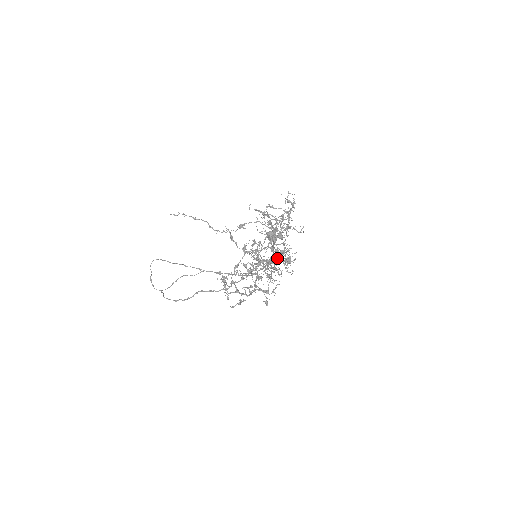
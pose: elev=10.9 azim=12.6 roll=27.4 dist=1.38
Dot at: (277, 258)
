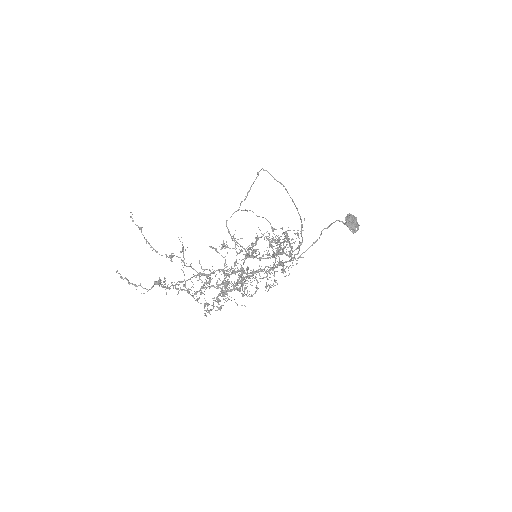
Dot at: occluded
